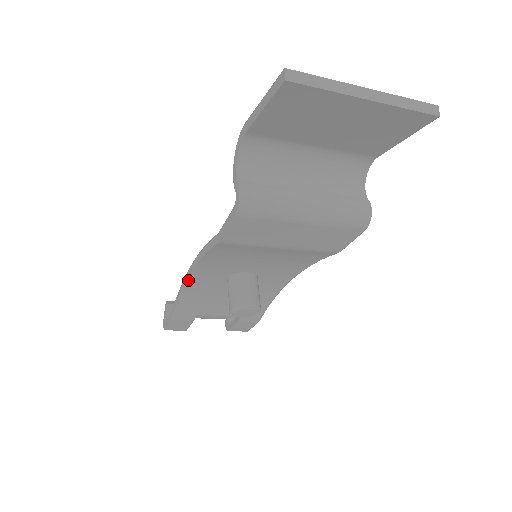
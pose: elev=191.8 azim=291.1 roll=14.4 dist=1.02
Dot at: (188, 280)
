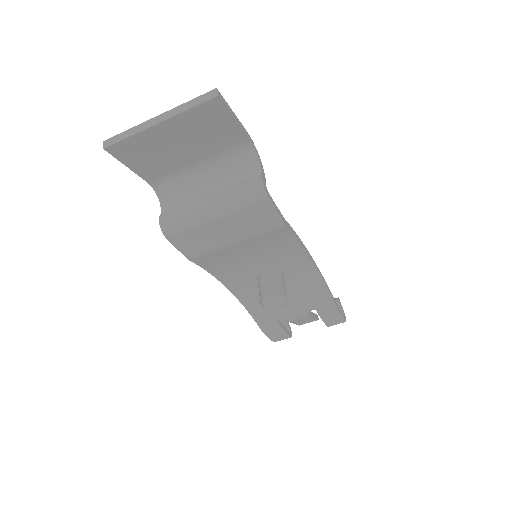
Dot at: (235, 295)
